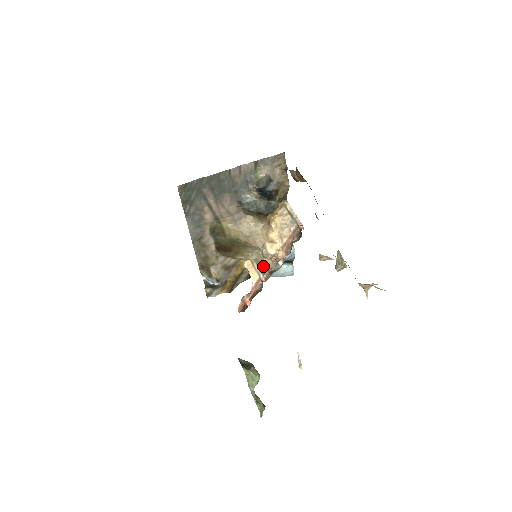
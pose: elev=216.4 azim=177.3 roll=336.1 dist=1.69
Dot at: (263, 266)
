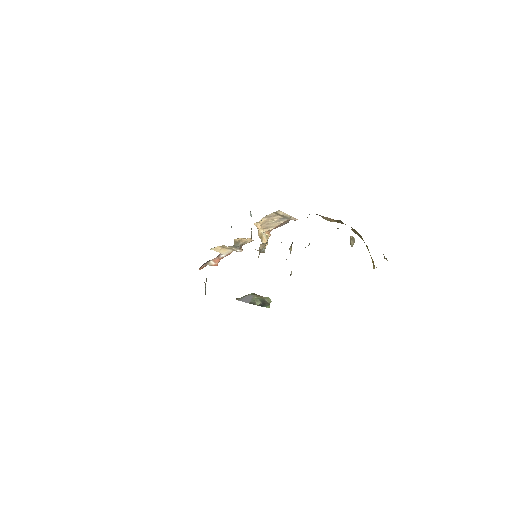
Dot at: occluded
